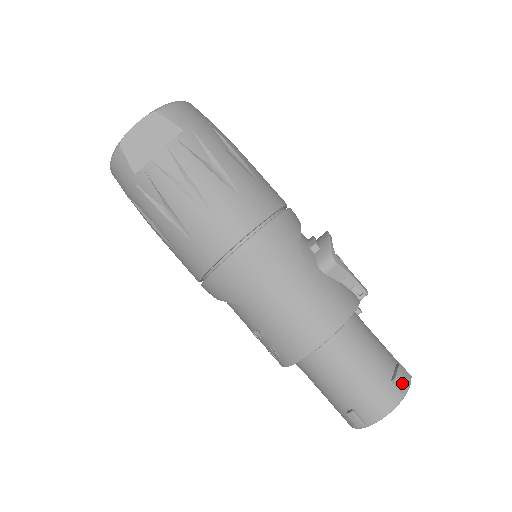
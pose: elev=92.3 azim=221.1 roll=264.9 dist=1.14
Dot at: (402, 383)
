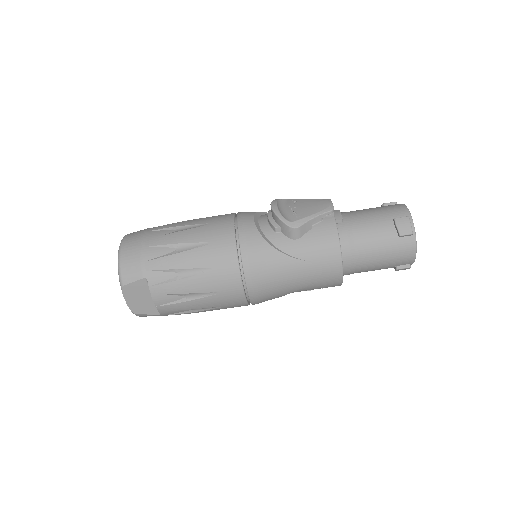
Dot at: (406, 232)
